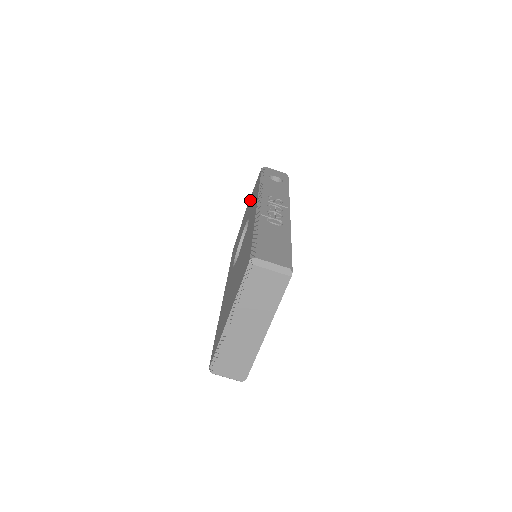
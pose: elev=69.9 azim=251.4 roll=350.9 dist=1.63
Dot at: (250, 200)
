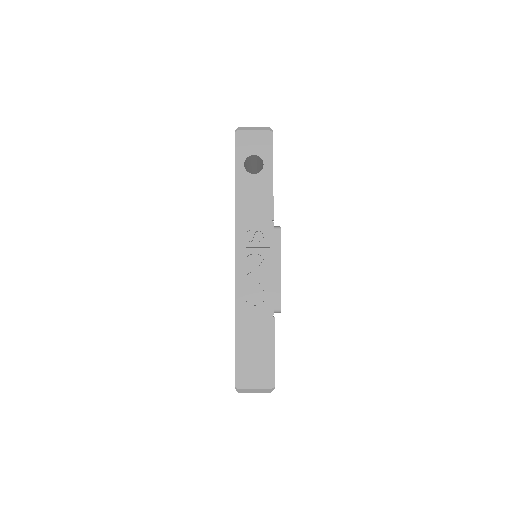
Dot at: occluded
